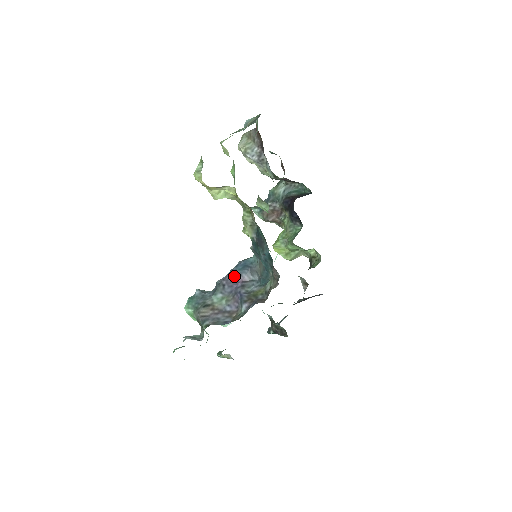
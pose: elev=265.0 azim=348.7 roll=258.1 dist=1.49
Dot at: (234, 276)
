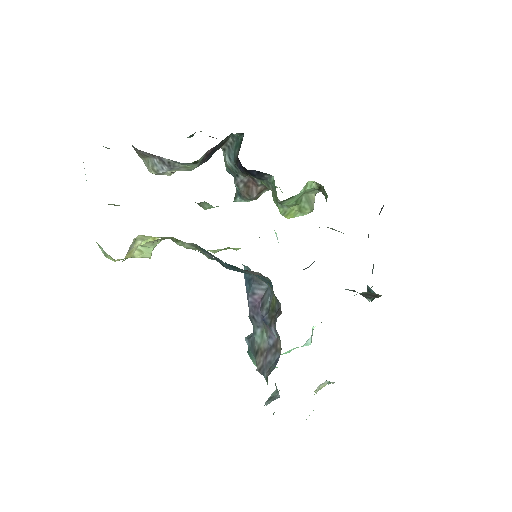
Dot at: (251, 300)
